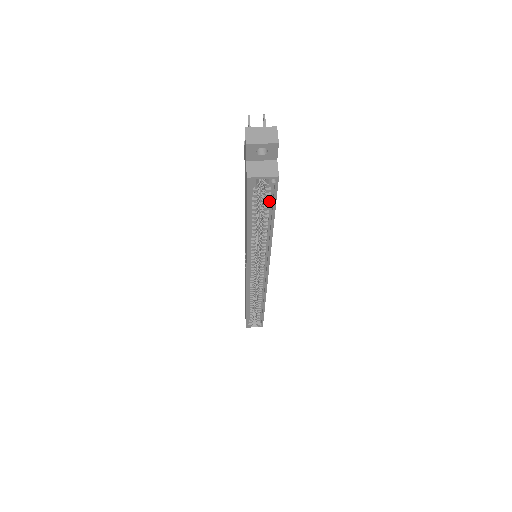
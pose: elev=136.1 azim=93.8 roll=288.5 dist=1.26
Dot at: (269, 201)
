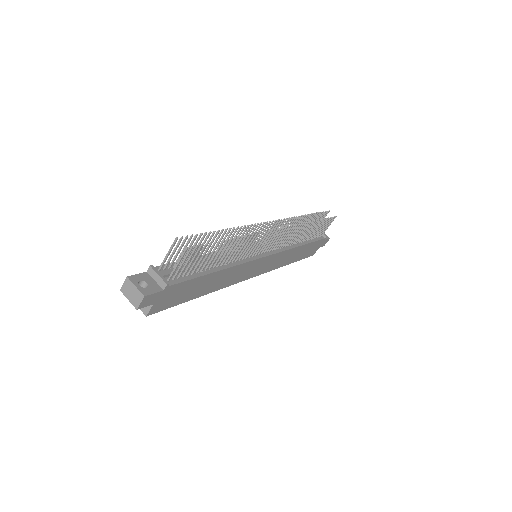
Dot at: occluded
